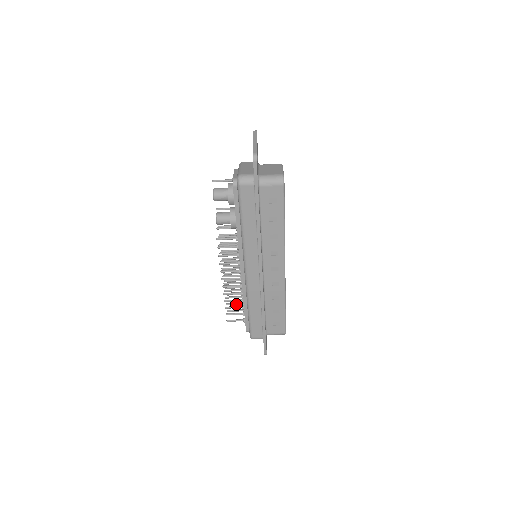
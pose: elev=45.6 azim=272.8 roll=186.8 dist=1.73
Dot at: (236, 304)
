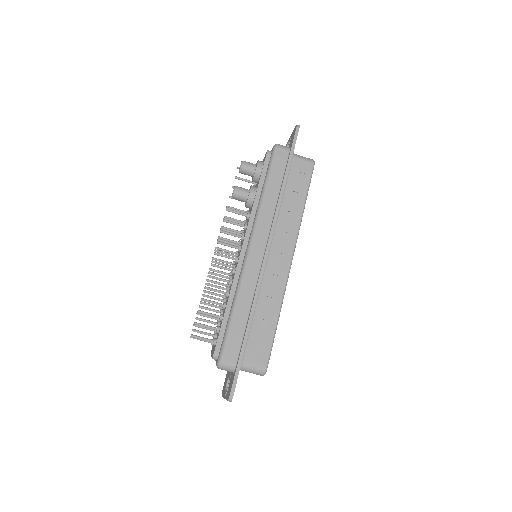
Dot at: (209, 321)
